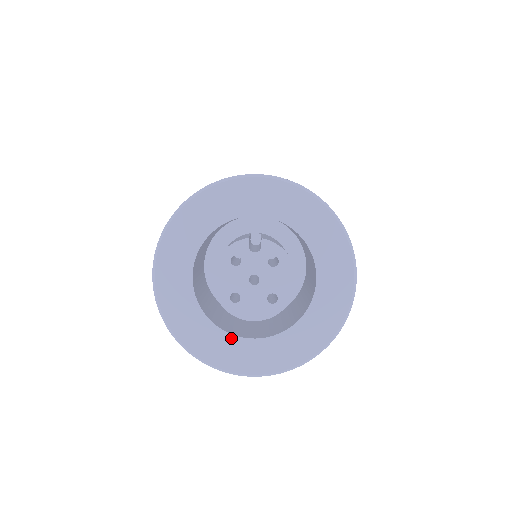
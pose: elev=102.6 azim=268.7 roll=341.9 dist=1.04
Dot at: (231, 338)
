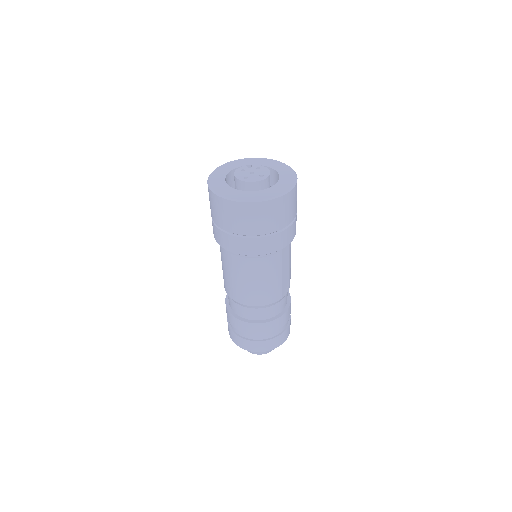
Dot at: (248, 192)
